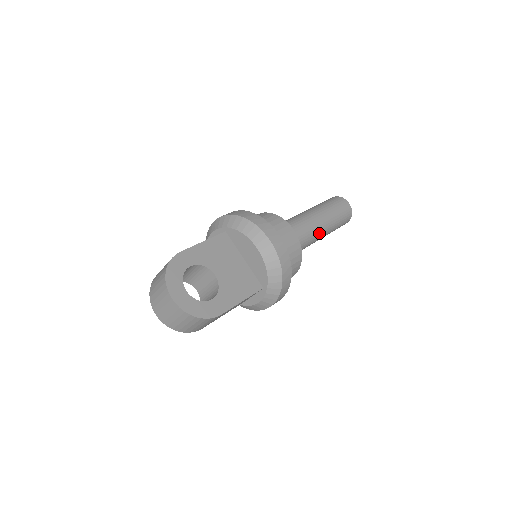
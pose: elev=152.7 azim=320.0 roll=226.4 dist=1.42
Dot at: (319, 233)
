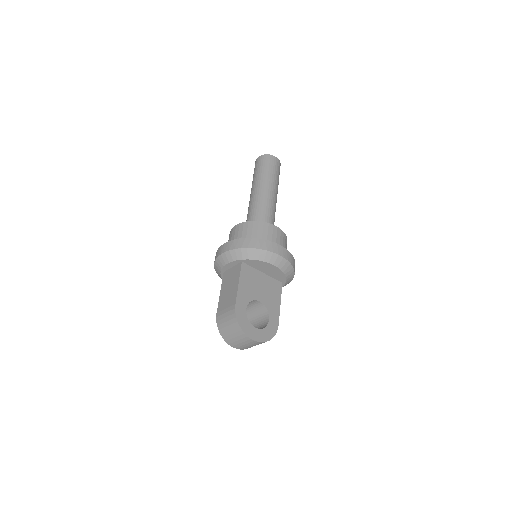
Dot at: occluded
